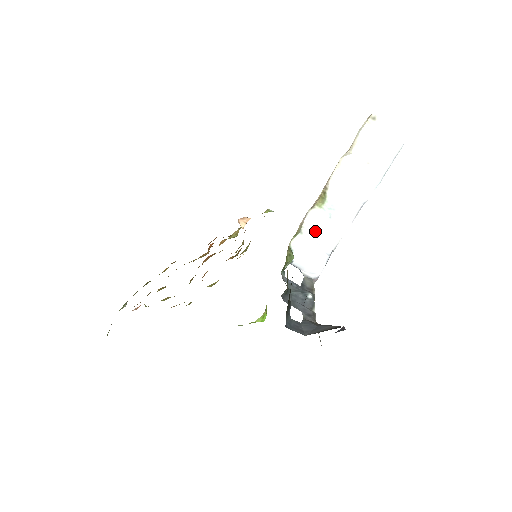
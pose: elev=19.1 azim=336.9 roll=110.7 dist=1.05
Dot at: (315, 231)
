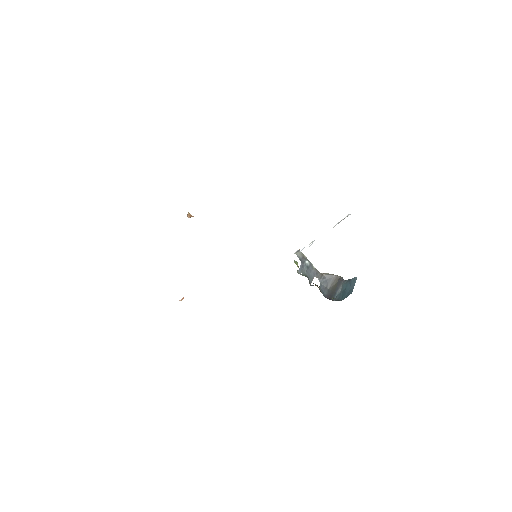
Dot at: occluded
